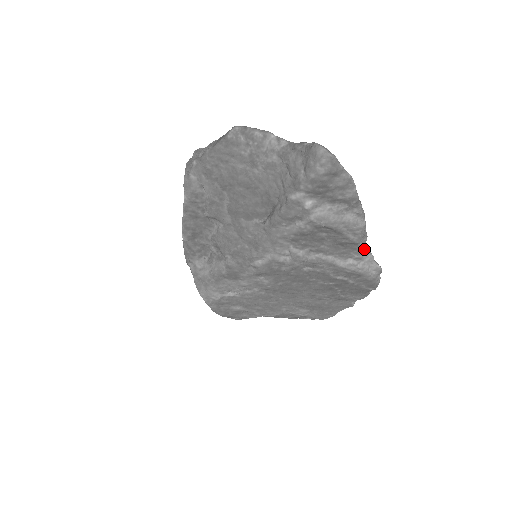
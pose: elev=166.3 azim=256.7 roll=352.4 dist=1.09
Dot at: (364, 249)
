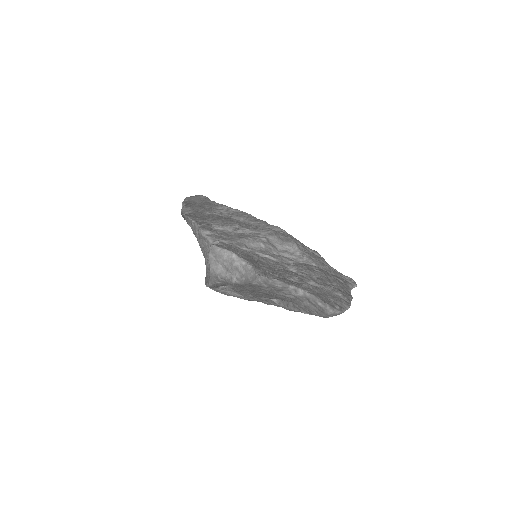
Dot at: occluded
